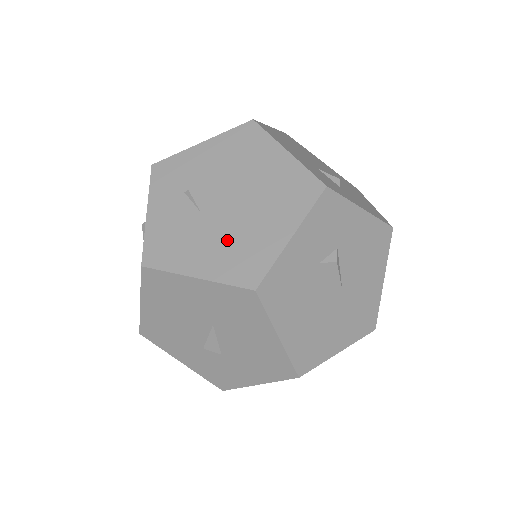
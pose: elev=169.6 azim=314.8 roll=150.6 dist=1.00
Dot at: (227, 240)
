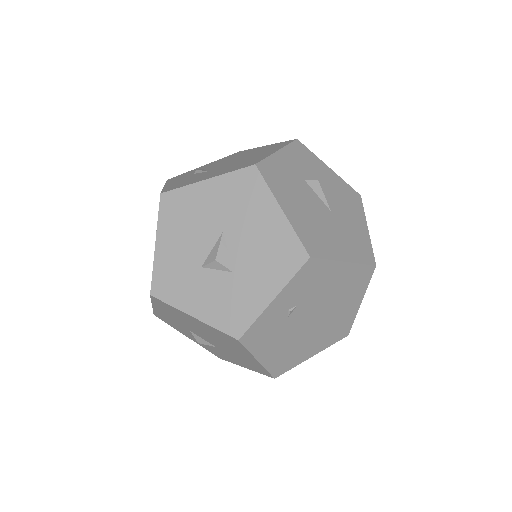
Dot at: (229, 167)
